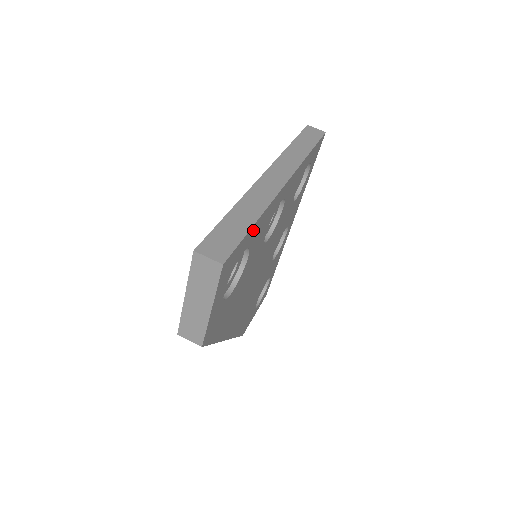
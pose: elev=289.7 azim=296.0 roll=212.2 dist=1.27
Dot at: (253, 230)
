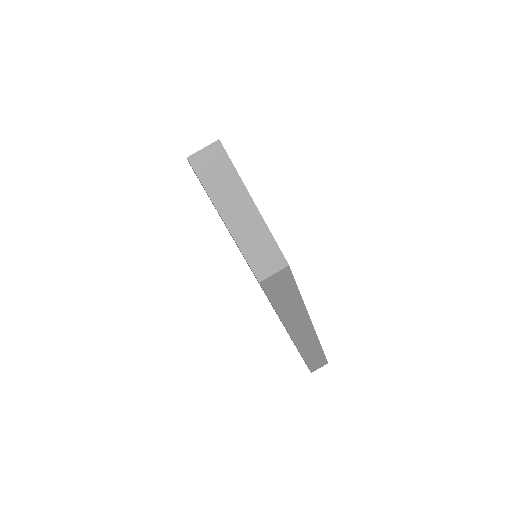
Dot at: occluded
